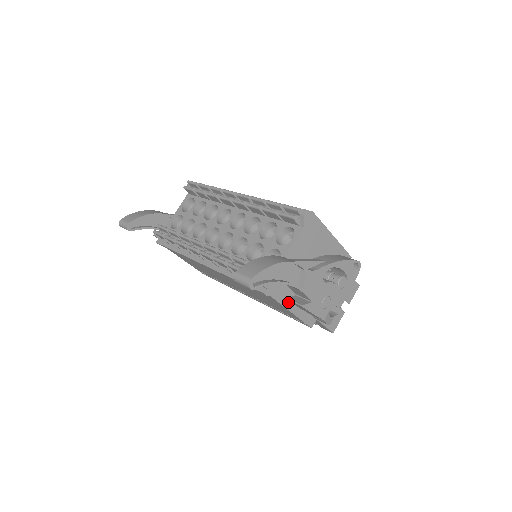
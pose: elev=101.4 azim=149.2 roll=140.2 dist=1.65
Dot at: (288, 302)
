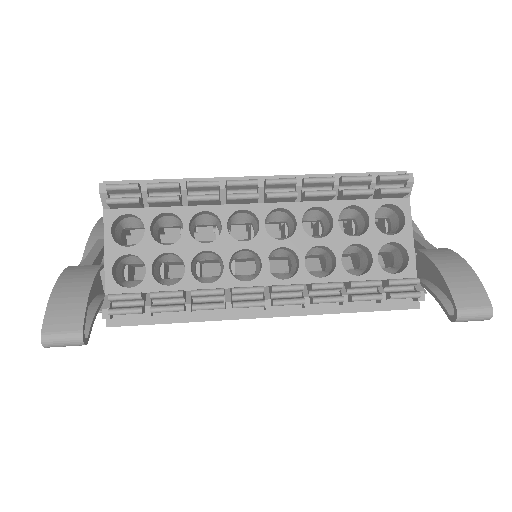
Dot at: occluded
